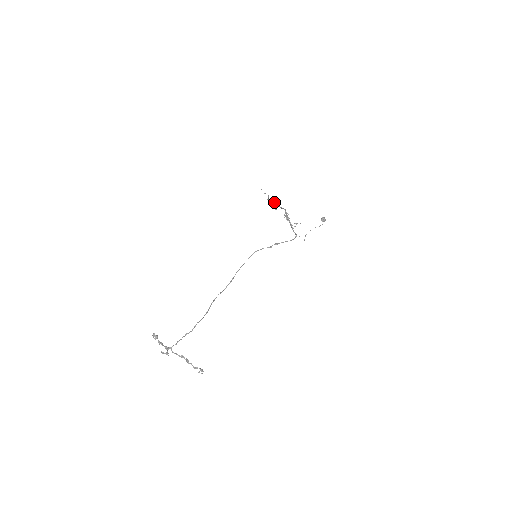
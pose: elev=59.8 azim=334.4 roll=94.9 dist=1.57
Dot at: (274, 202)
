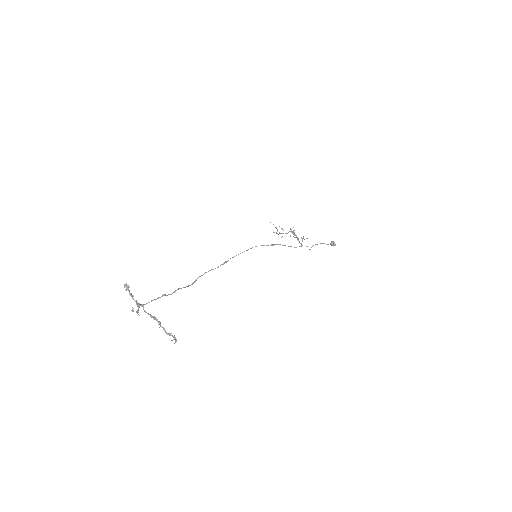
Dot at: (281, 228)
